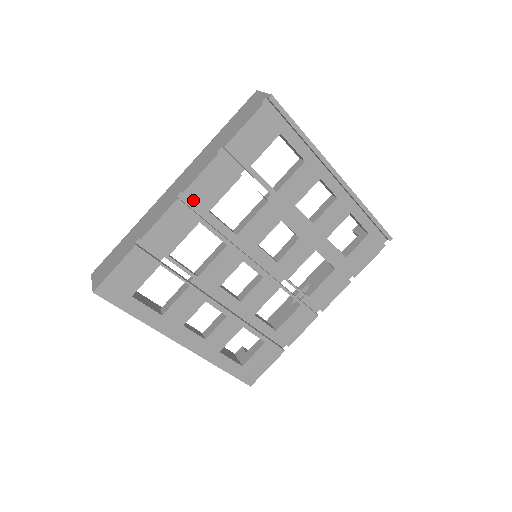
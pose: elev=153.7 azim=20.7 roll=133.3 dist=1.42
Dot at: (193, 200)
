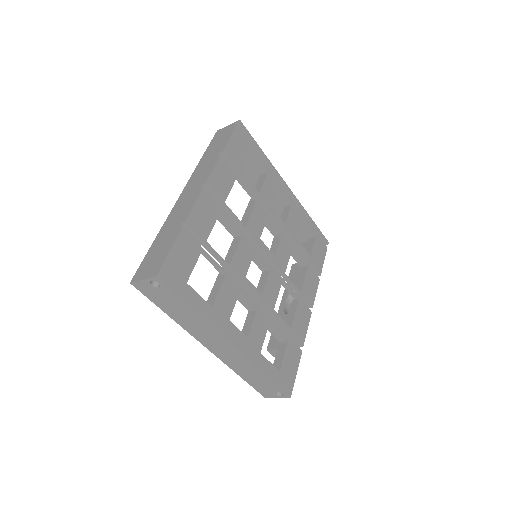
Dot at: (213, 191)
